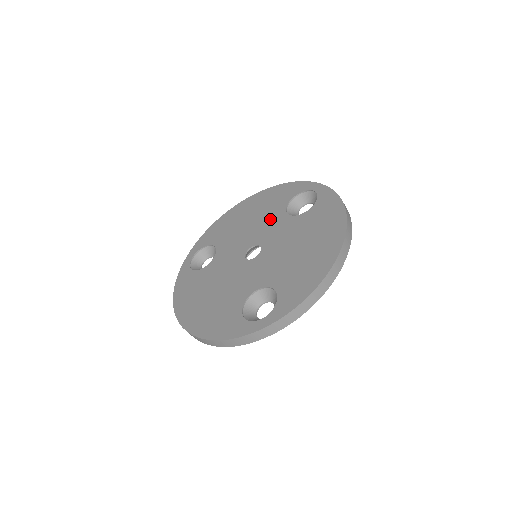
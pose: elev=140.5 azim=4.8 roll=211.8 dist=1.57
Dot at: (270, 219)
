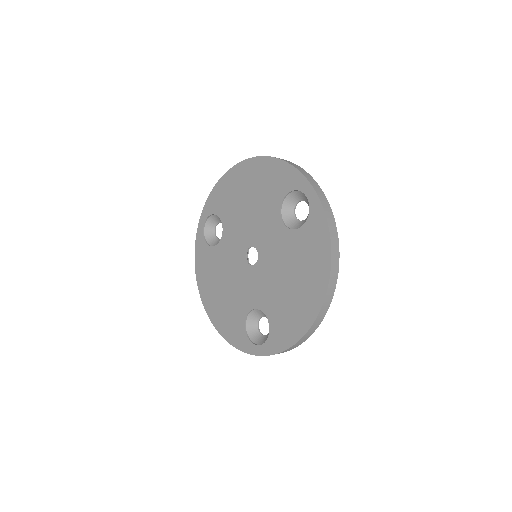
Dot at: (266, 216)
